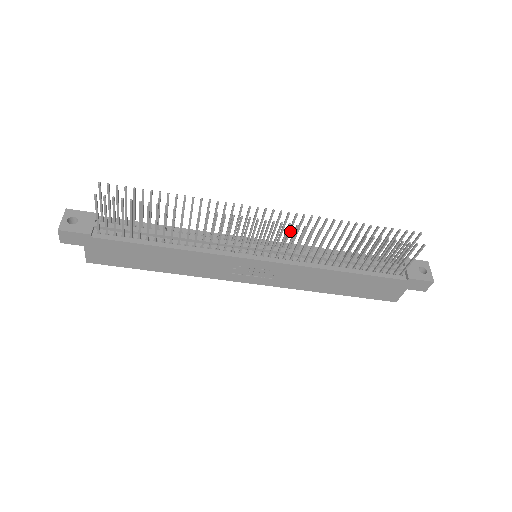
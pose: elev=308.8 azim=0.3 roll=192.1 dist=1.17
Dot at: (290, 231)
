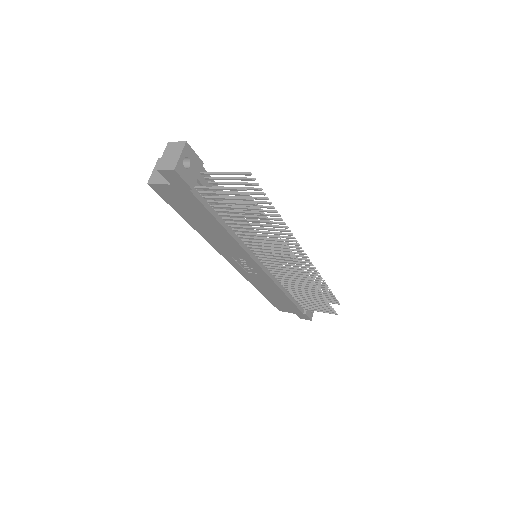
Dot at: occluded
